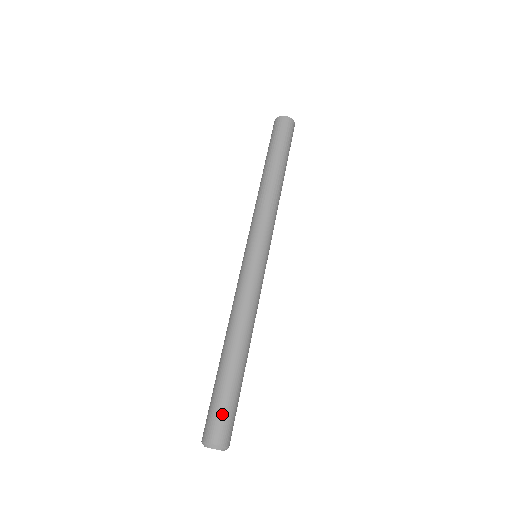
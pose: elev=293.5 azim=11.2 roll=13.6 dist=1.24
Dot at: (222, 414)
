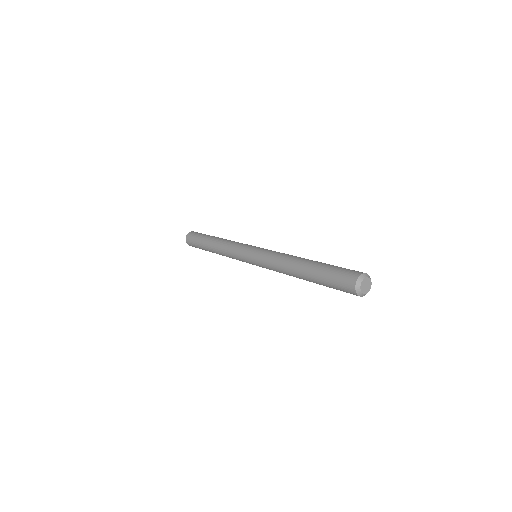
Dot at: occluded
